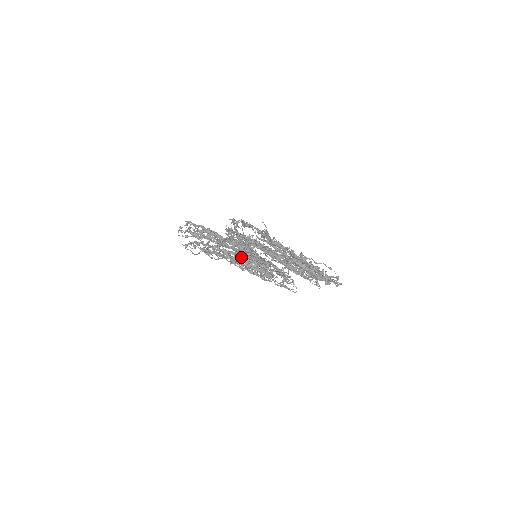
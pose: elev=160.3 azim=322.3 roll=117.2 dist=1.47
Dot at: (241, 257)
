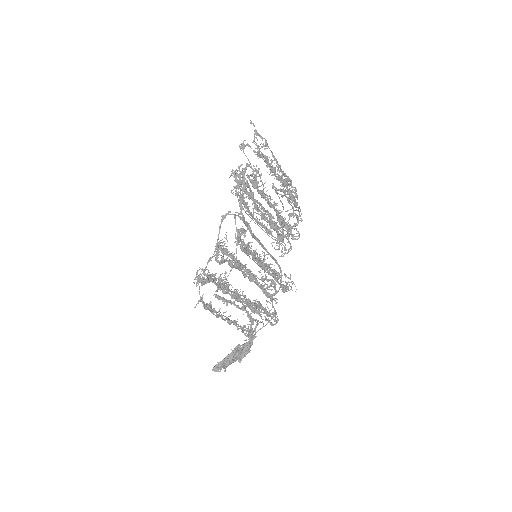
Dot at: occluded
